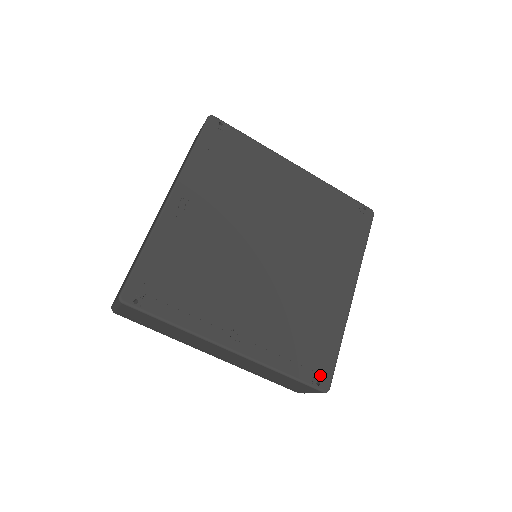
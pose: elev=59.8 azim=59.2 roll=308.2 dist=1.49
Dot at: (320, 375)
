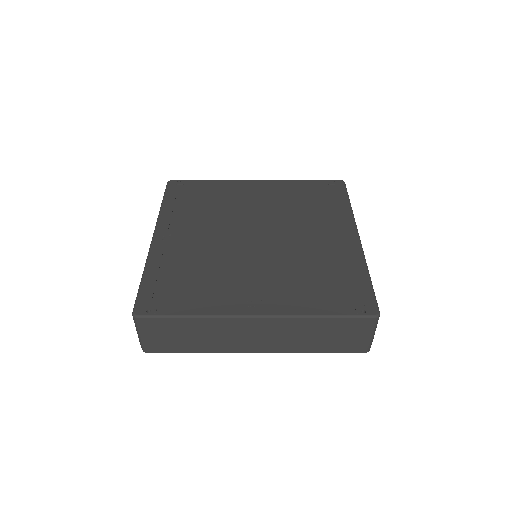
Dot at: (361, 305)
